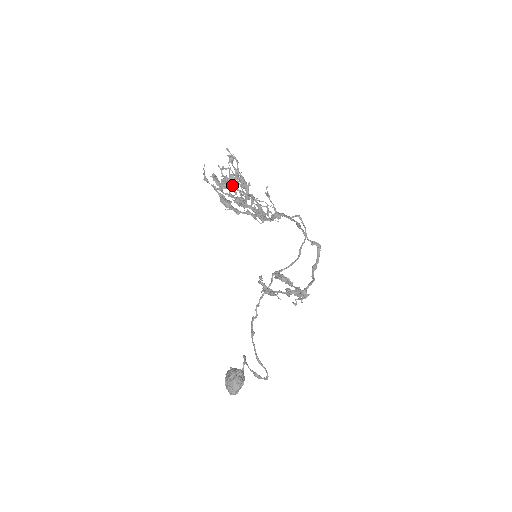
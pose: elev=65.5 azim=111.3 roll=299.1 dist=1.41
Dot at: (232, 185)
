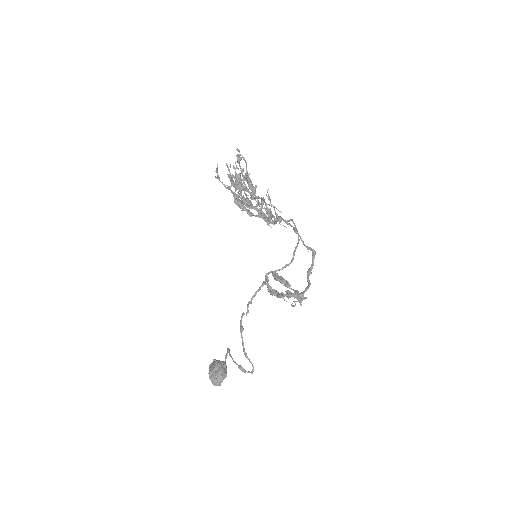
Dot at: (245, 187)
